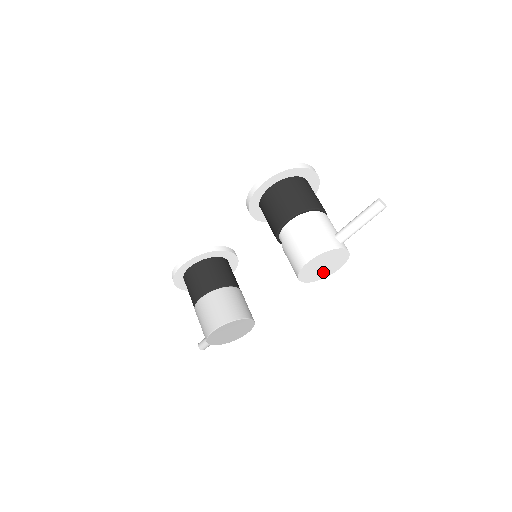
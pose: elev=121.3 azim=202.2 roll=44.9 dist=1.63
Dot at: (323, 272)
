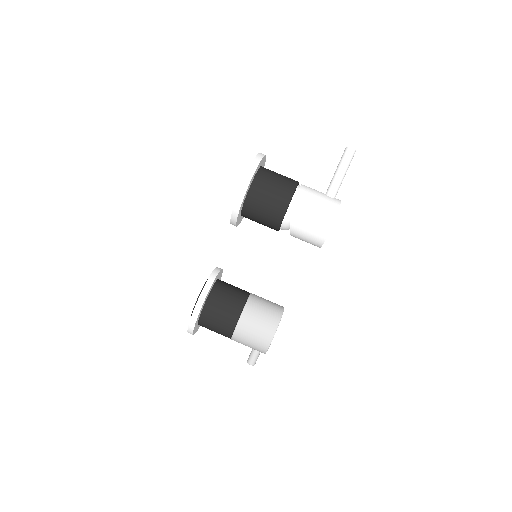
Dot at: occluded
